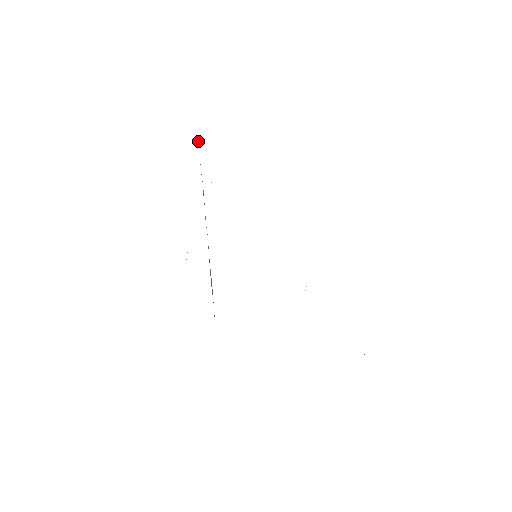
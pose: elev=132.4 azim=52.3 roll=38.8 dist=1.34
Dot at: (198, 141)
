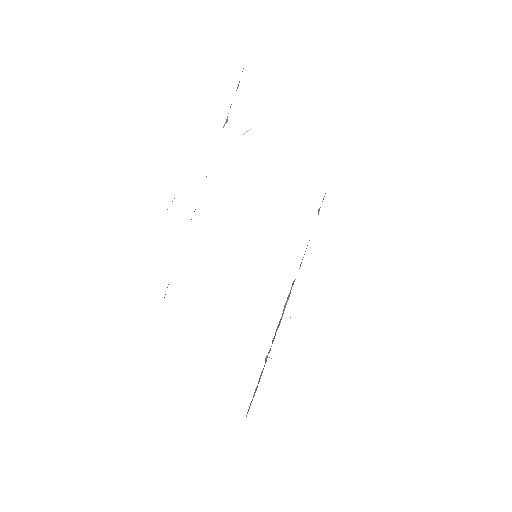
Dot at: occluded
